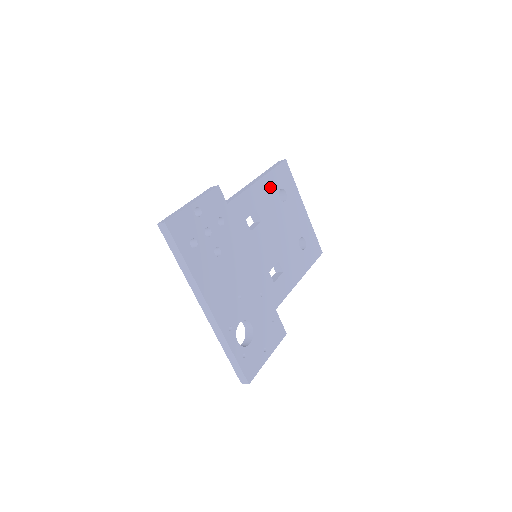
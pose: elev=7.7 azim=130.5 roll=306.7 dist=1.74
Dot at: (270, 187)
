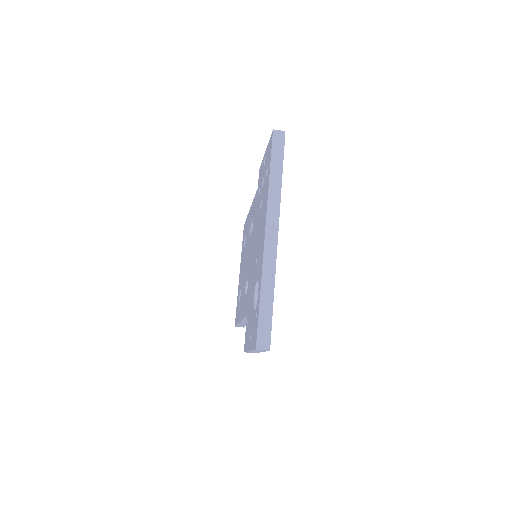
Dot at: occluded
